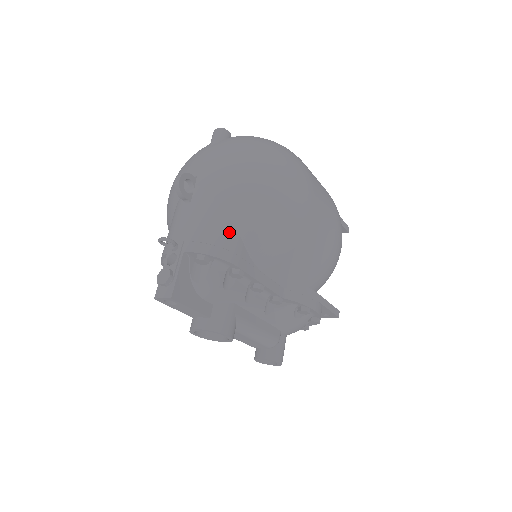
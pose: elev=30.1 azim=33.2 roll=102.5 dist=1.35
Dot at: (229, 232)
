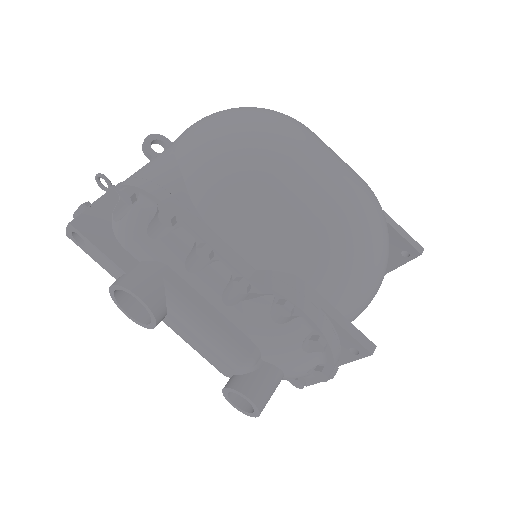
Dot at: (169, 170)
